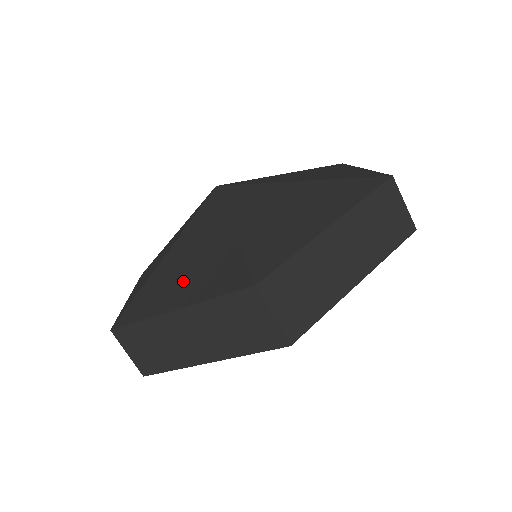
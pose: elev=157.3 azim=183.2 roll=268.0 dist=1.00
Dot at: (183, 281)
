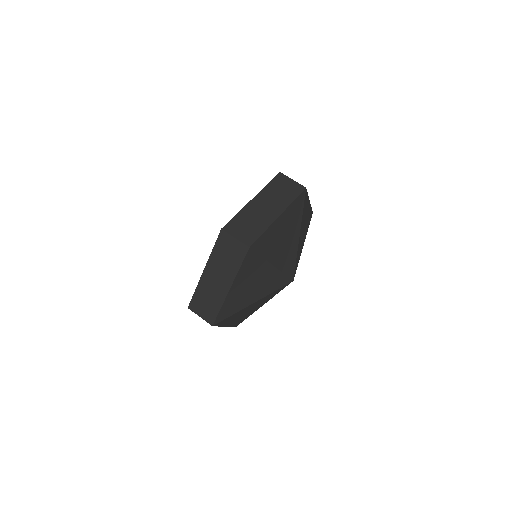
Dot at: occluded
